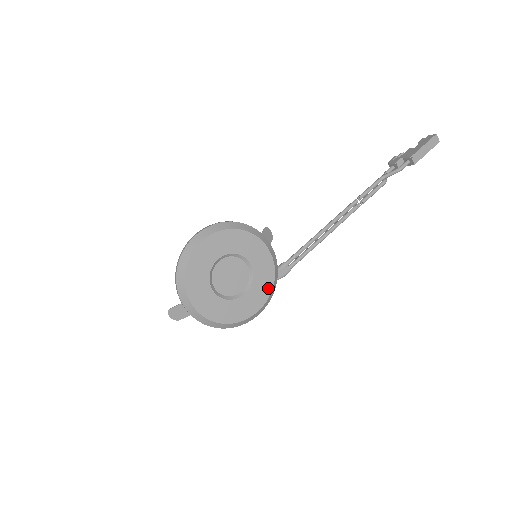
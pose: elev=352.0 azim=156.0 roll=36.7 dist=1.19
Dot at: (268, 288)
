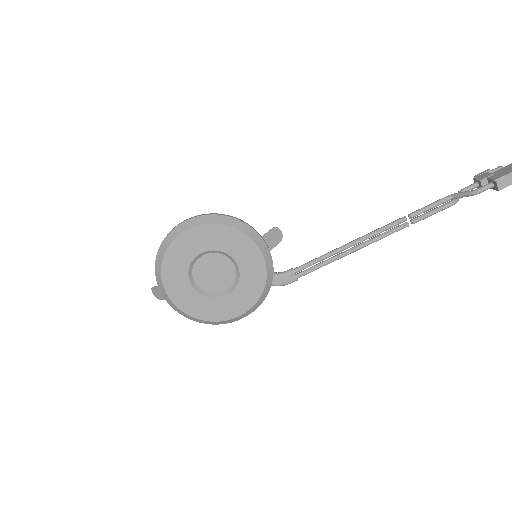
Dot at: (255, 296)
